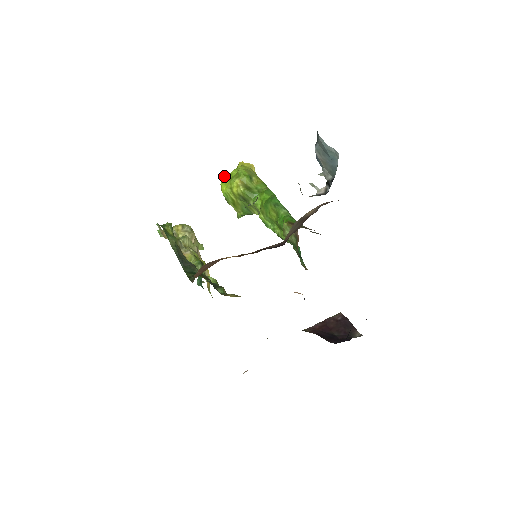
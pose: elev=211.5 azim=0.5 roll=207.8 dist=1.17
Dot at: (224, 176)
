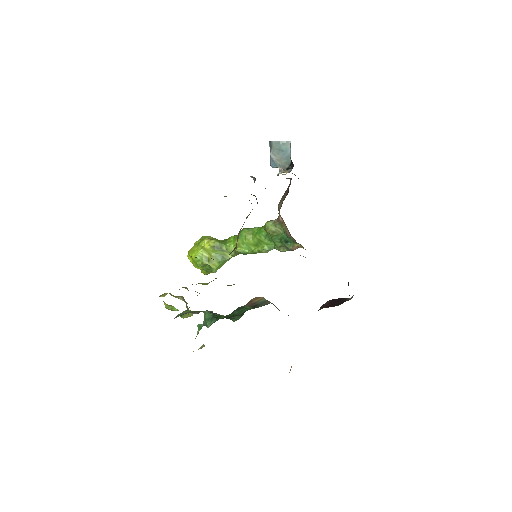
Dot at: (189, 250)
